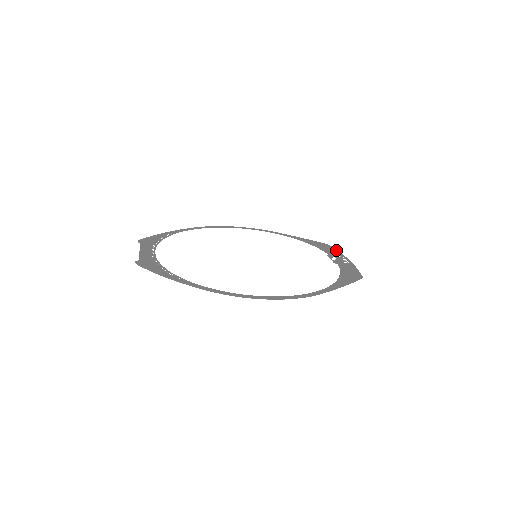
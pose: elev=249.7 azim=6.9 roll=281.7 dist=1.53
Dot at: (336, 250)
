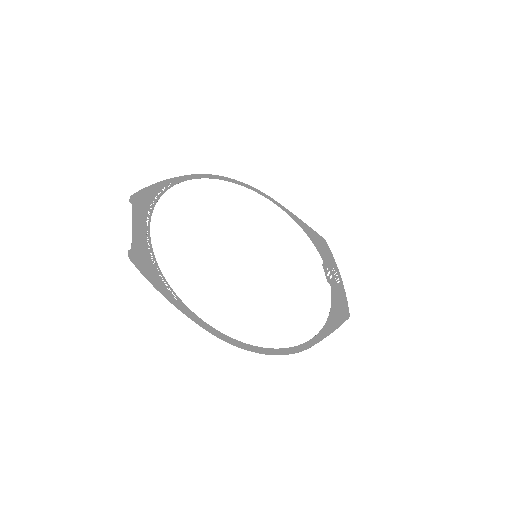
Dot at: (331, 254)
